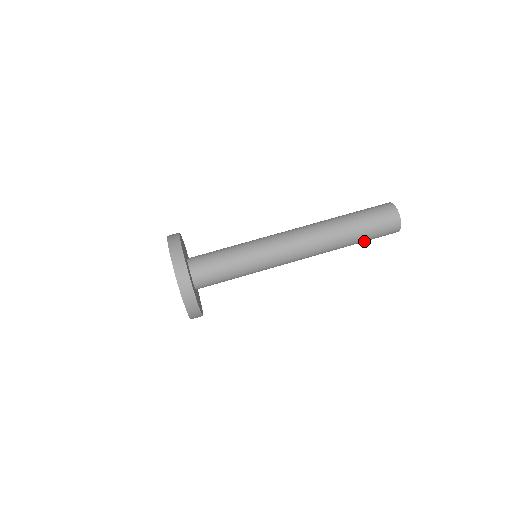
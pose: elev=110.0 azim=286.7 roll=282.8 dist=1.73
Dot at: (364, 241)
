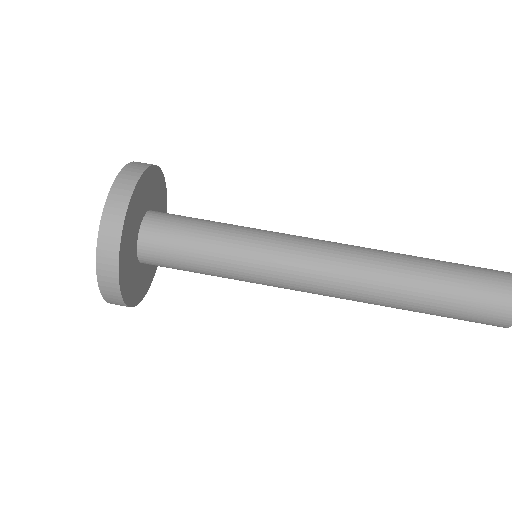
Dot at: occluded
